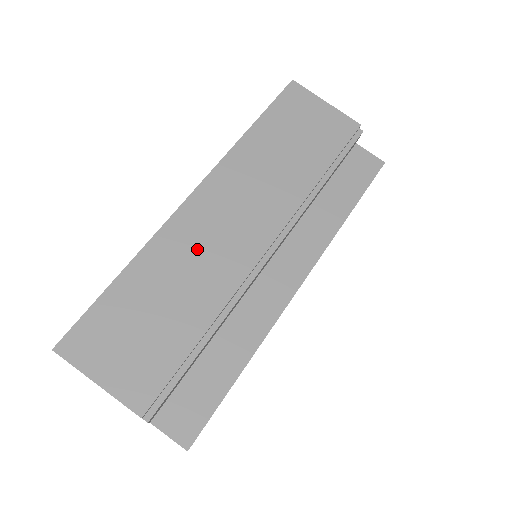
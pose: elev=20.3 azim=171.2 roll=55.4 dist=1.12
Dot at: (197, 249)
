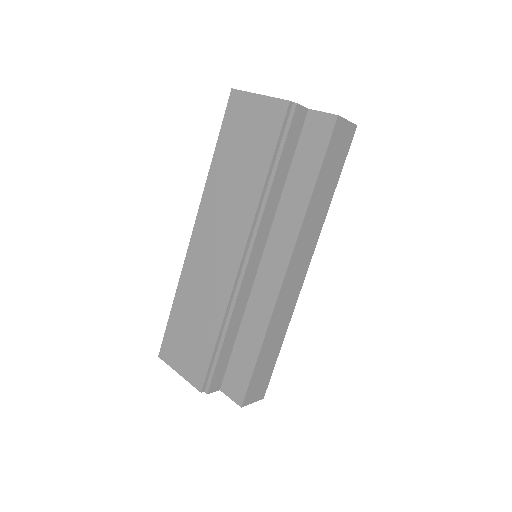
Dot at: (203, 274)
